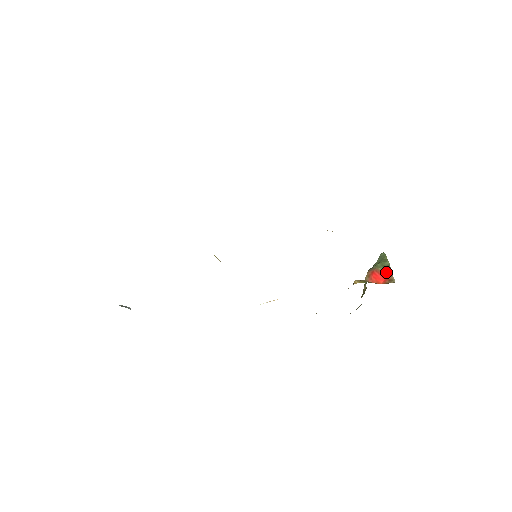
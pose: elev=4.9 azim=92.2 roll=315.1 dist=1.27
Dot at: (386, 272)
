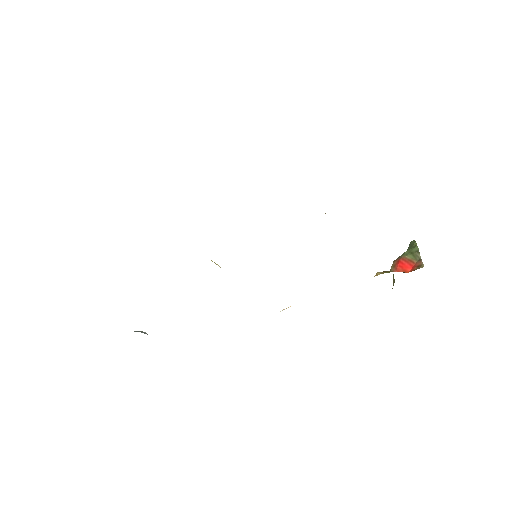
Dot at: (415, 259)
